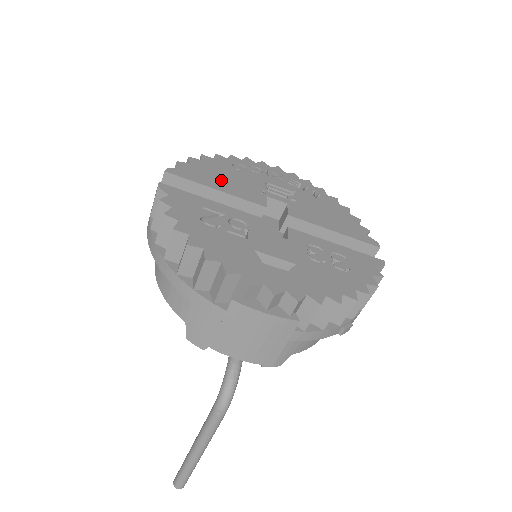
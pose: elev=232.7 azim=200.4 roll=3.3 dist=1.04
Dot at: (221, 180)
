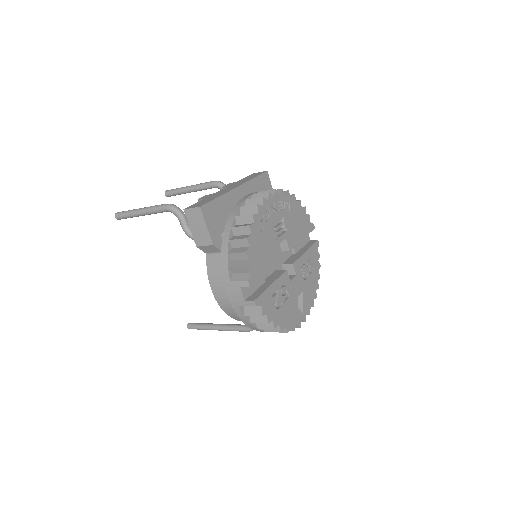
Dot at: (264, 257)
